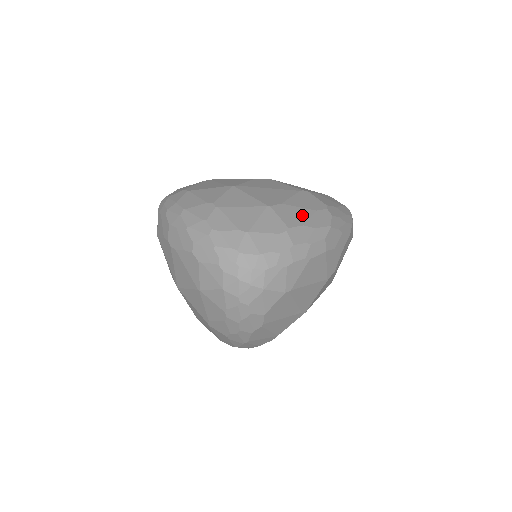
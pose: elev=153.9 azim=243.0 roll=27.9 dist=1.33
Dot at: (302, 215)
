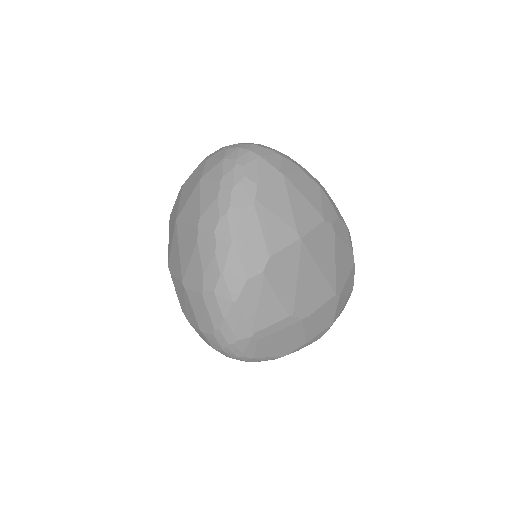
Dot at: occluded
